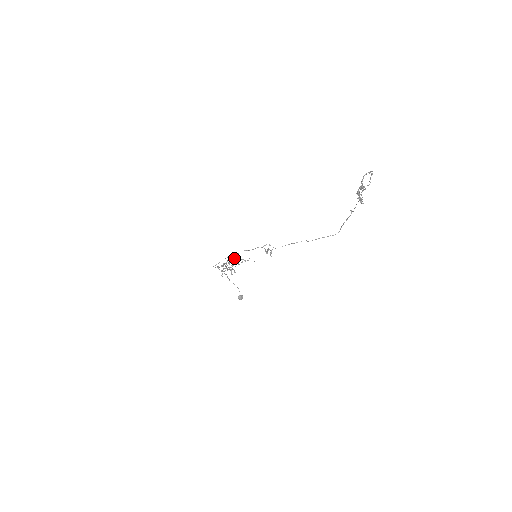
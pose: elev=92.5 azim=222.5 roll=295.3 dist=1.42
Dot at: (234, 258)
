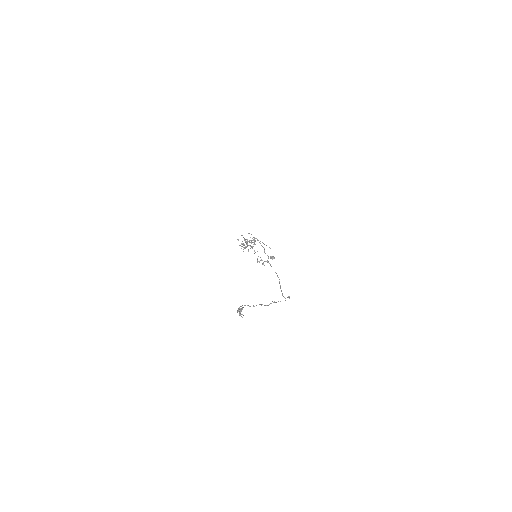
Dot at: (254, 240)
